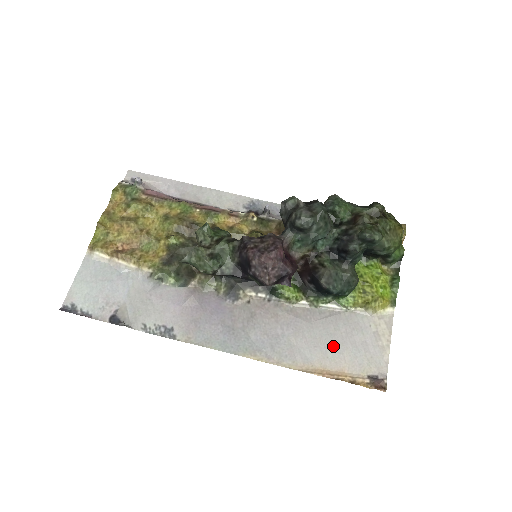
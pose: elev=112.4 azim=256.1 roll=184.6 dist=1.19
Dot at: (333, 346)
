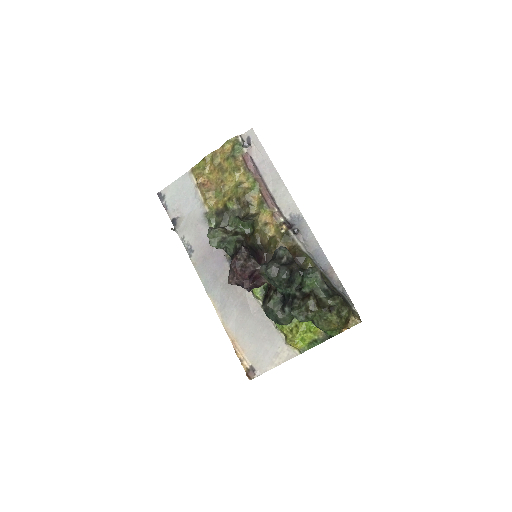
Dot at: (251, 336)
